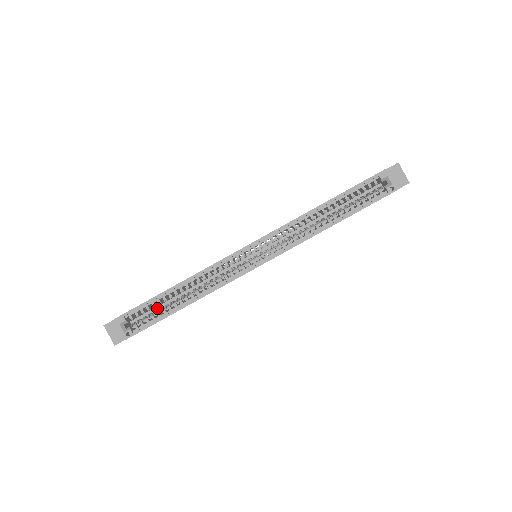
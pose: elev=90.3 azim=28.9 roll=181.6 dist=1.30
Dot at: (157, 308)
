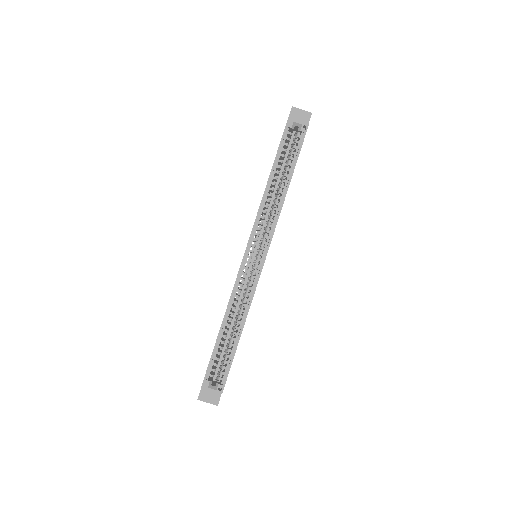
Dot at: (222, 354)
